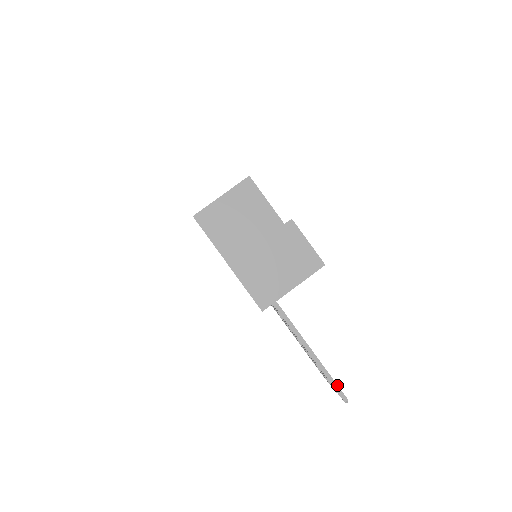
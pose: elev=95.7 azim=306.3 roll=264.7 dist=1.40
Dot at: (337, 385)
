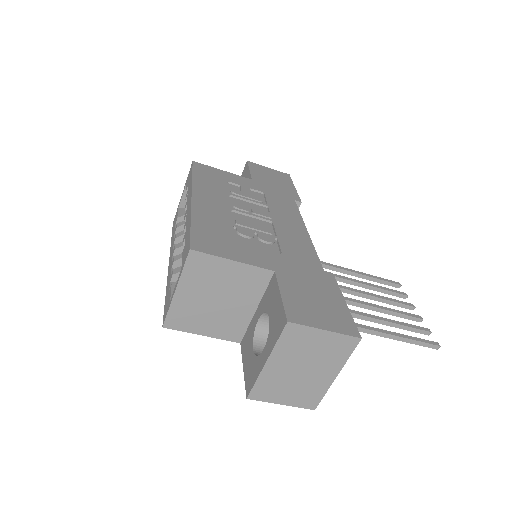
Dot at: (422, 342)
